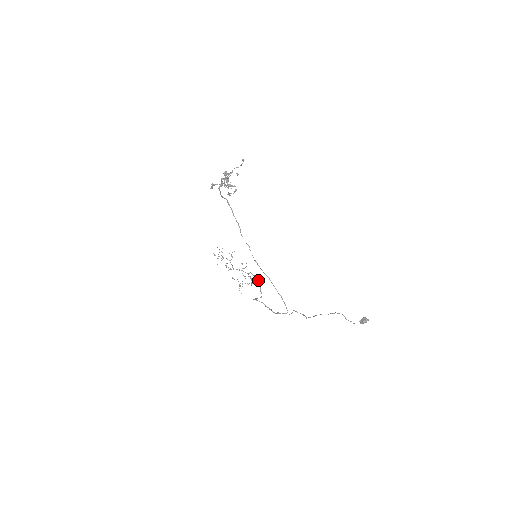
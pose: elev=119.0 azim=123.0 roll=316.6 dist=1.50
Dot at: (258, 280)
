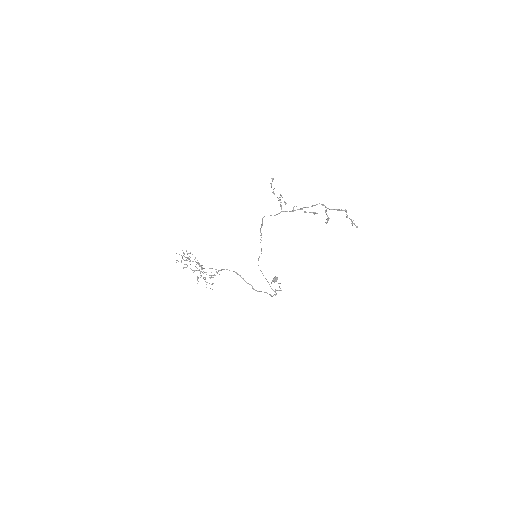
Dot at: (238, 274)
